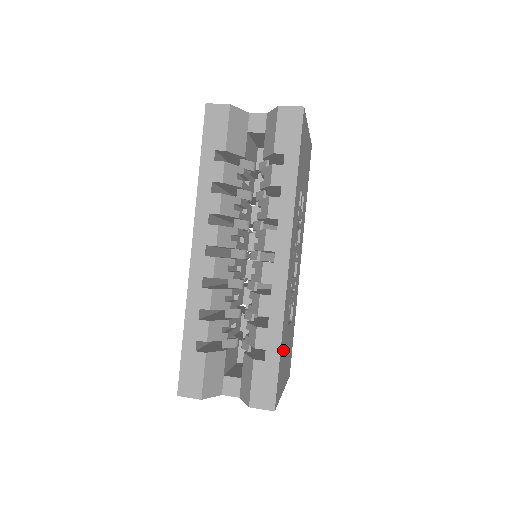
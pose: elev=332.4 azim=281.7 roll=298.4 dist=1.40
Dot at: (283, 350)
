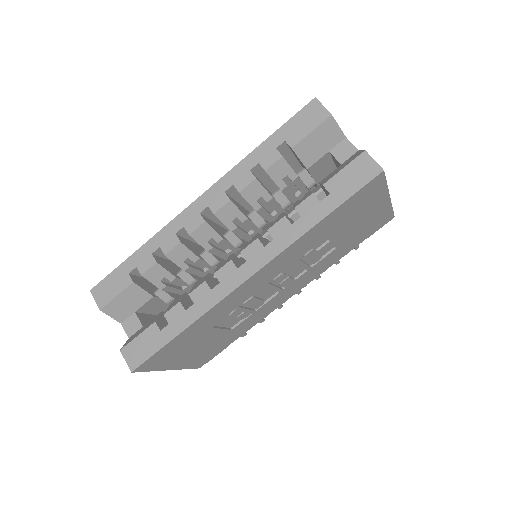
Dot at: (188, 339)
